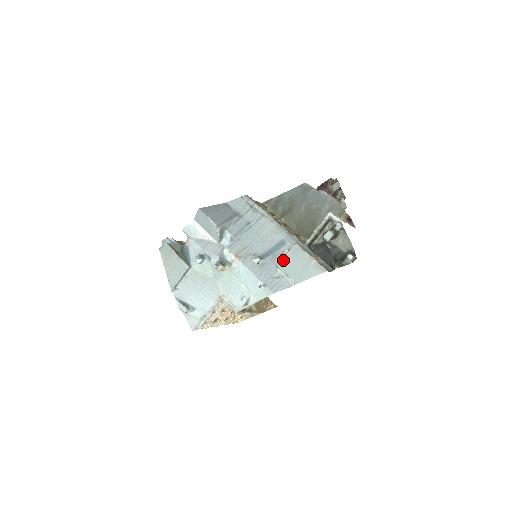
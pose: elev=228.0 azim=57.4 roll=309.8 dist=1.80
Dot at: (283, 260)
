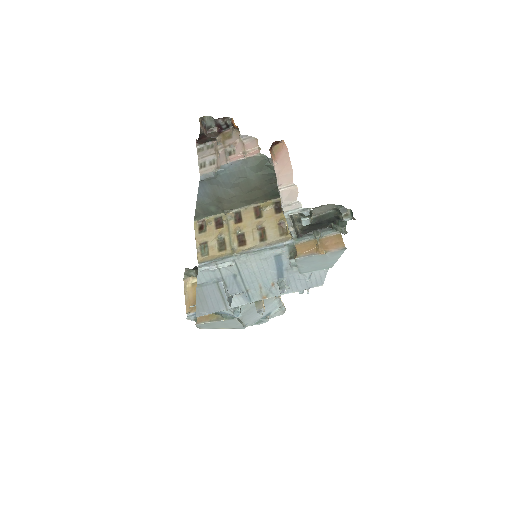
Dot at: (300, 270)
